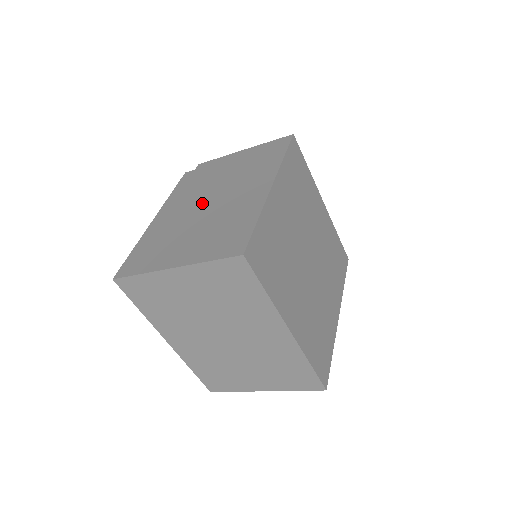
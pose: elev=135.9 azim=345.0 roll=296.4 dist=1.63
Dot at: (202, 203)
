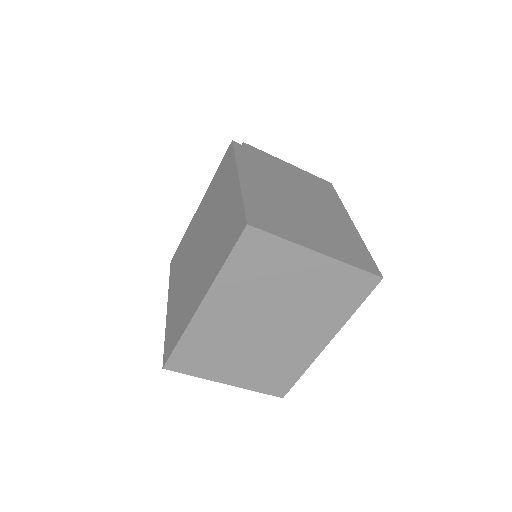
Dot at: (292, 196)
